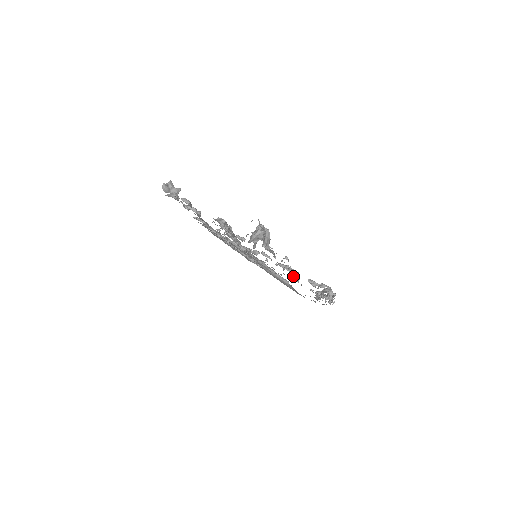
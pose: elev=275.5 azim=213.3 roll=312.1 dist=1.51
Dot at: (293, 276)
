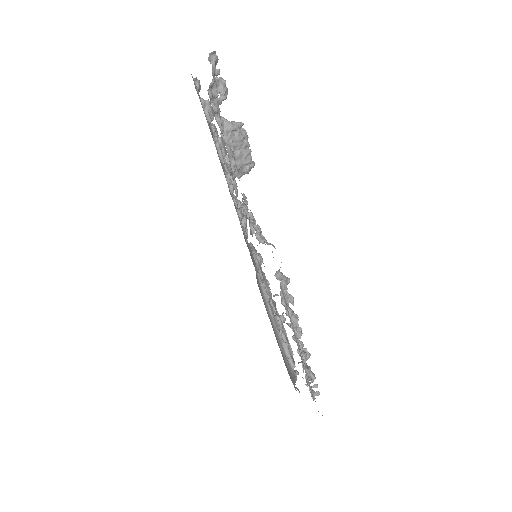
Dot at: (250, 232)
